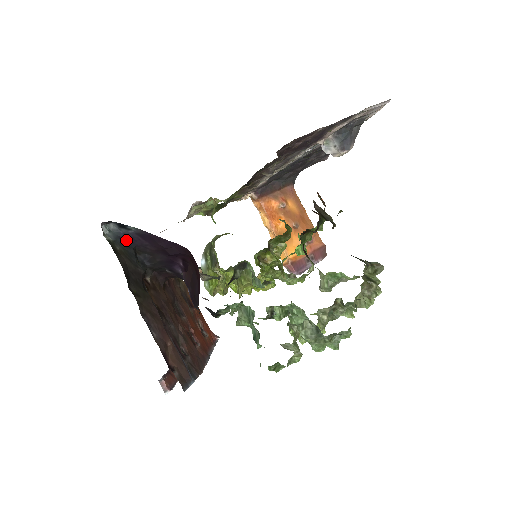
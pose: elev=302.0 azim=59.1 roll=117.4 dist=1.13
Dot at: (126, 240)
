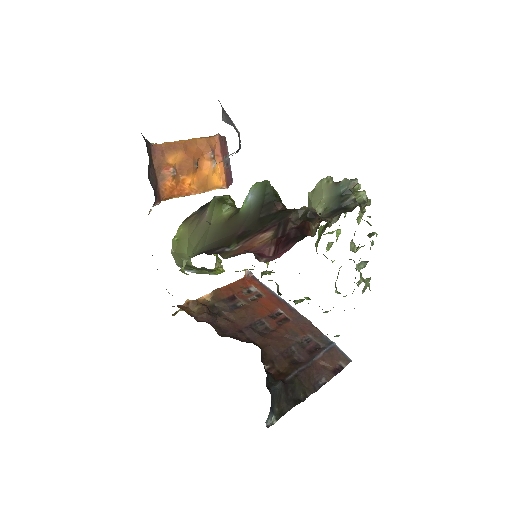
Dot at: occluded
